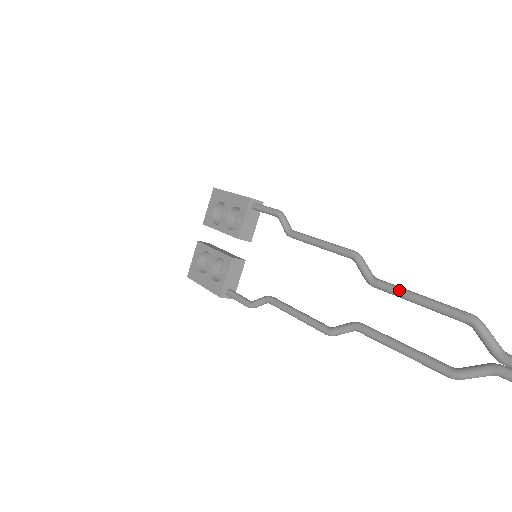
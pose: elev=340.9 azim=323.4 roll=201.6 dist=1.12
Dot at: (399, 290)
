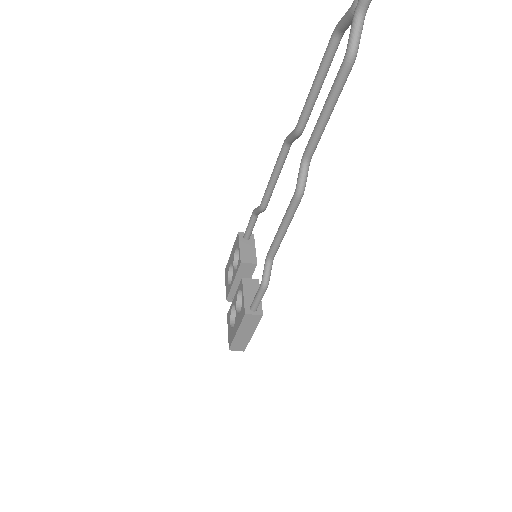
Dot at: (306, 100)
